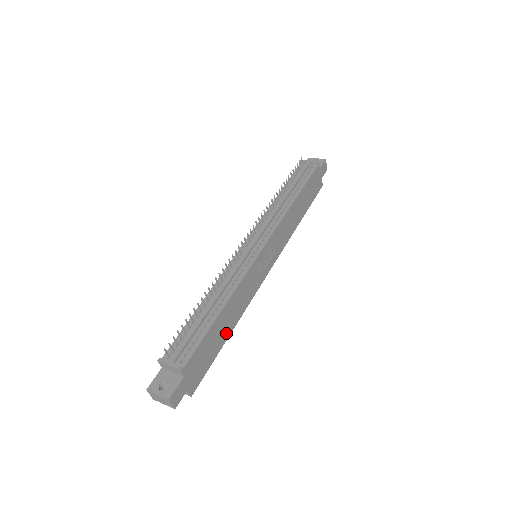
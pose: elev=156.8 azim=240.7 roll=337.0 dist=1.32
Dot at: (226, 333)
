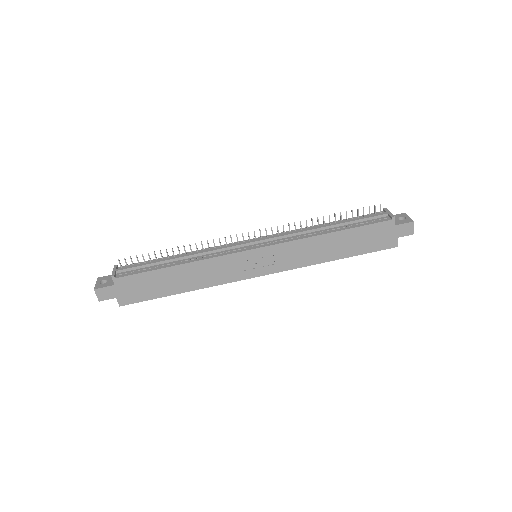
Dot at: (177, 288)
